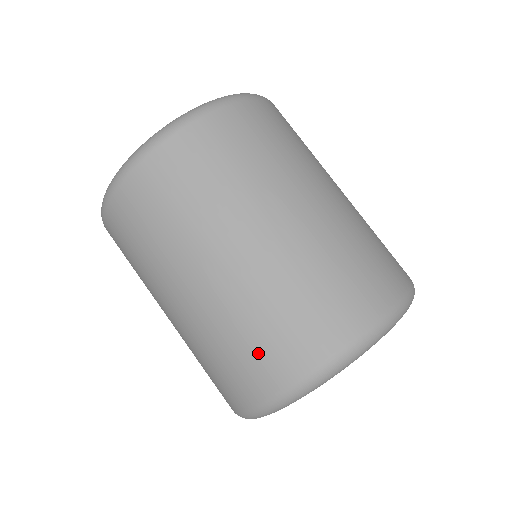
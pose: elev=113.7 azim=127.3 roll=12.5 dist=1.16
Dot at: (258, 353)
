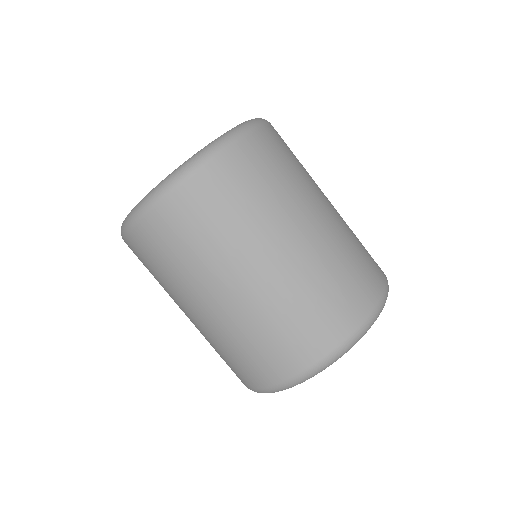
Dot at: (236, 366)
